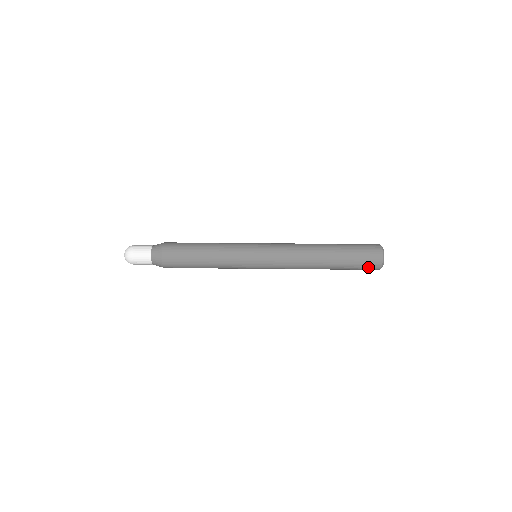
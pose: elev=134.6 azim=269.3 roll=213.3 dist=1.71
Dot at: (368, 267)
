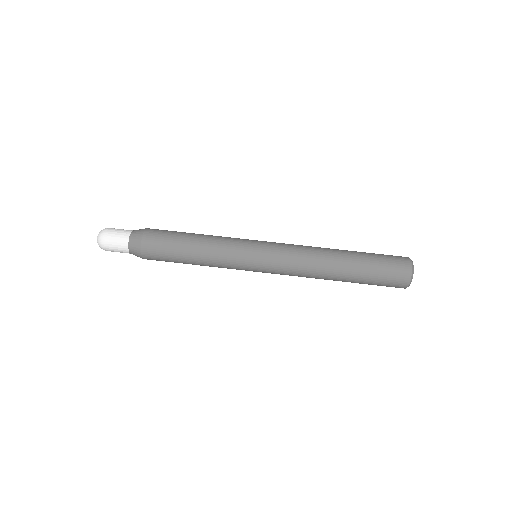
Dot at: (393, 281)
